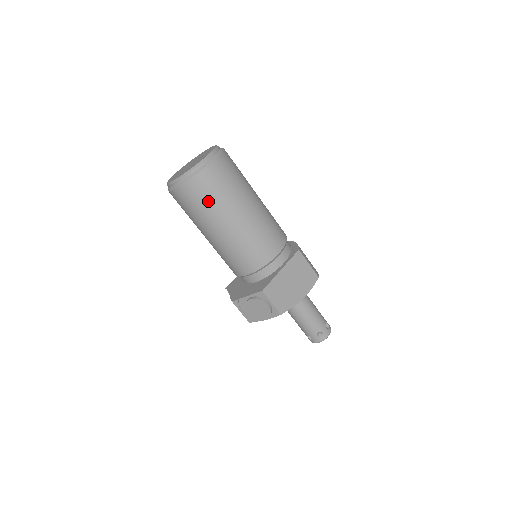
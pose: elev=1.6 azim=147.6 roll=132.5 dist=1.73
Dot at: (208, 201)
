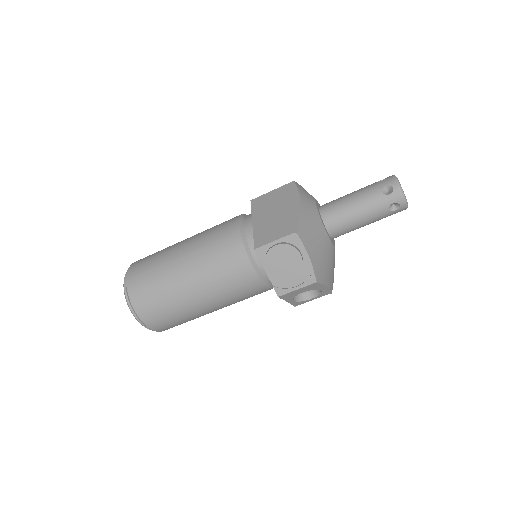
Dot at: (155, 288)
